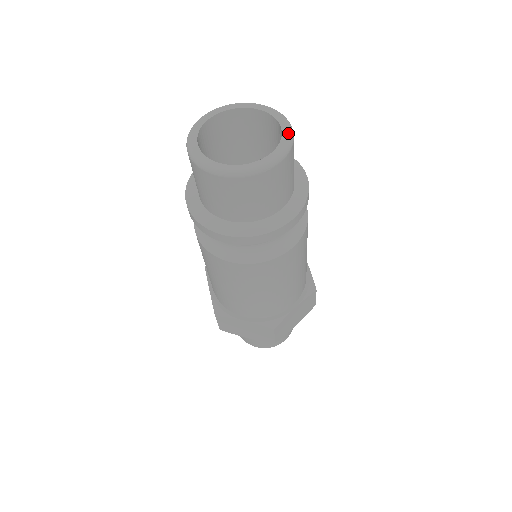
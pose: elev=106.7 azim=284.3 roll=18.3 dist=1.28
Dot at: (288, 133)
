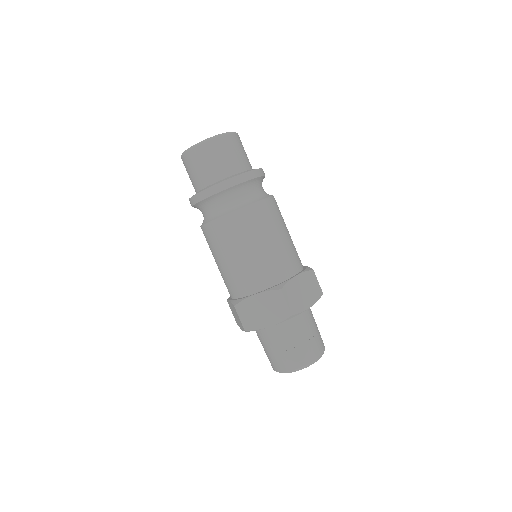
Dot at: occluded
